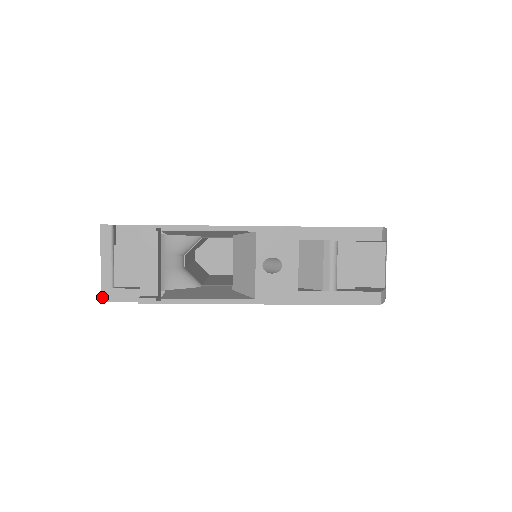
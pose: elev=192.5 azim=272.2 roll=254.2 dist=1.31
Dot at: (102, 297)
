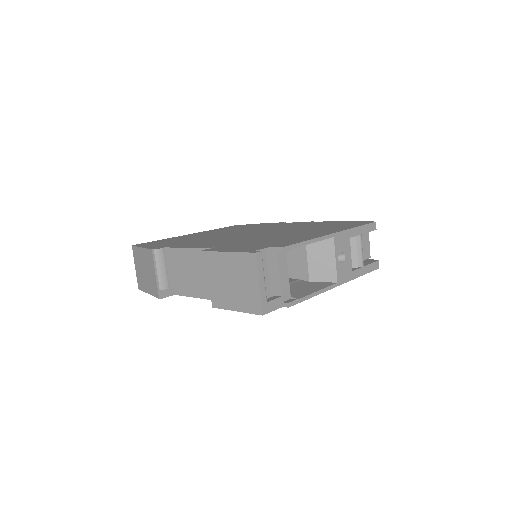
Dot at: (263, 311)
